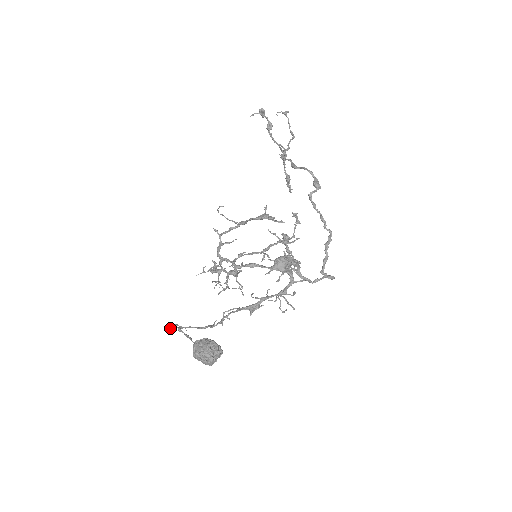
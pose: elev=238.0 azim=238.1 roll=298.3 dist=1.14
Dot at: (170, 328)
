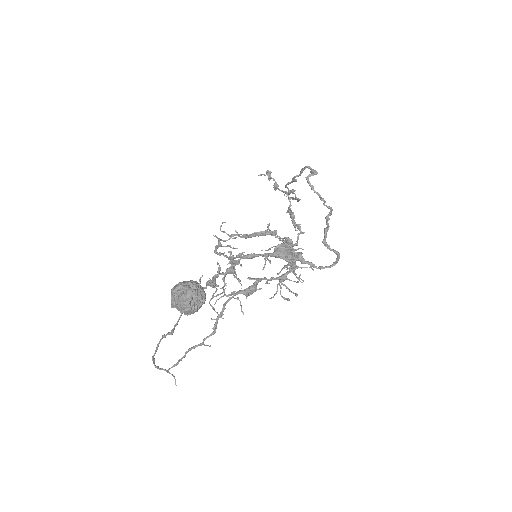
Dot at: (156, 366)
